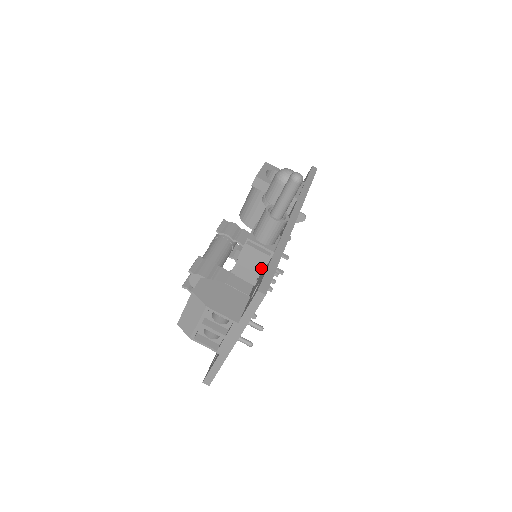
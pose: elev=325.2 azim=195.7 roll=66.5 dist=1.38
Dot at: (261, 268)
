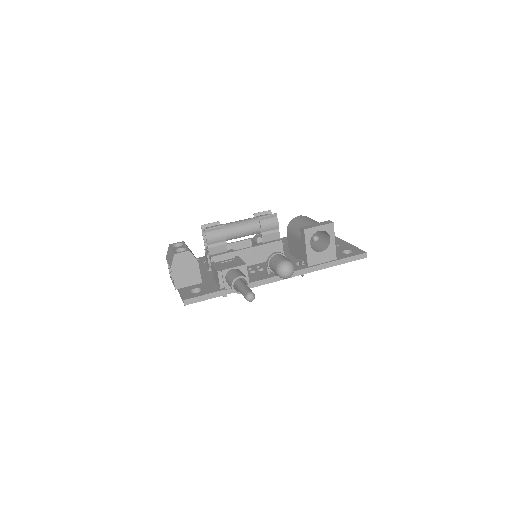
Dot at: (217, 283)
